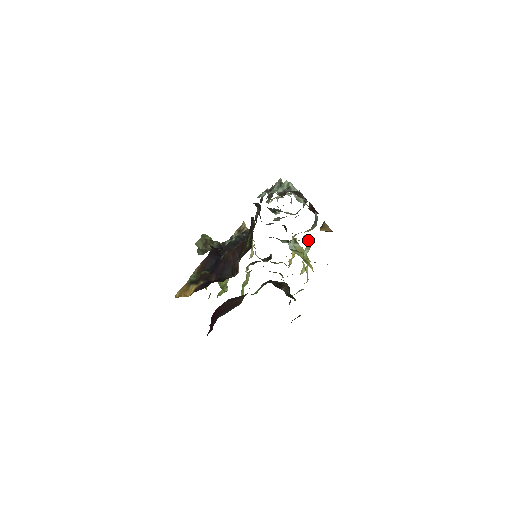
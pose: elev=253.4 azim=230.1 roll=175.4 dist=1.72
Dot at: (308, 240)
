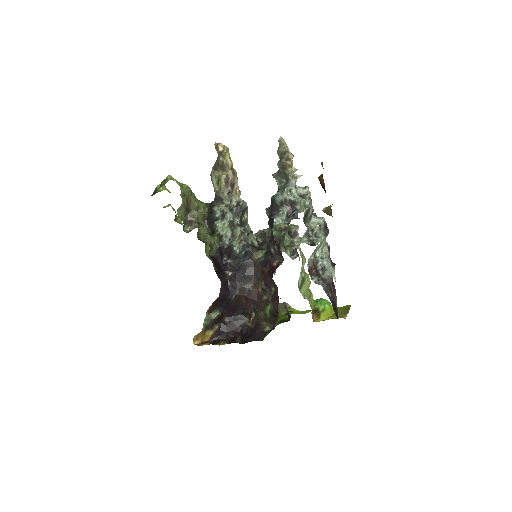
Dot at: occluded
